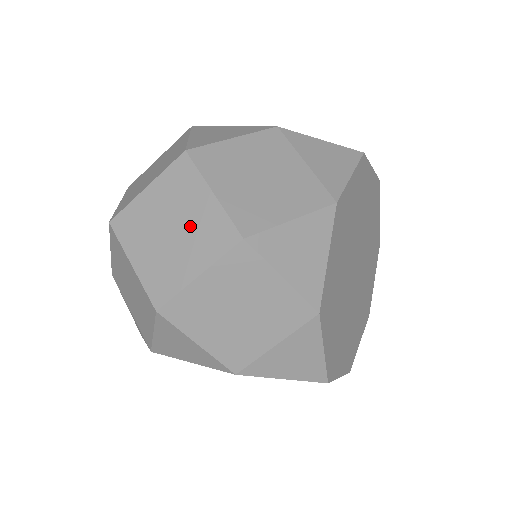
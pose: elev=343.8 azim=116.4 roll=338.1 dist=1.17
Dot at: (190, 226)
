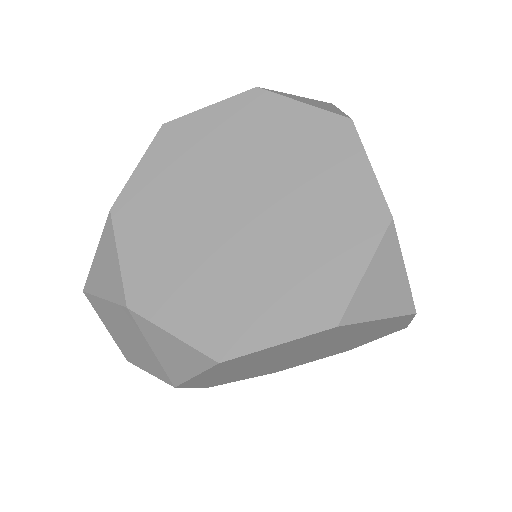
Dot at: occluded
